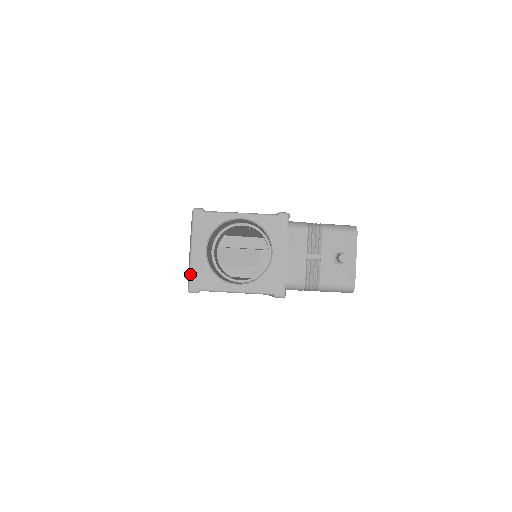
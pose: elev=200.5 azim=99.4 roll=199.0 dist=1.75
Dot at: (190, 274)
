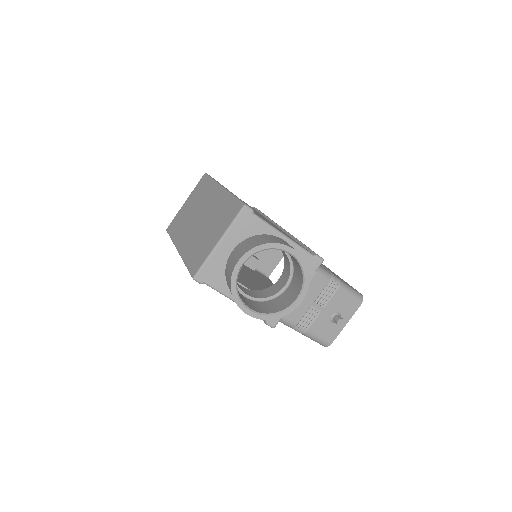
Dot at: (205, 264)
